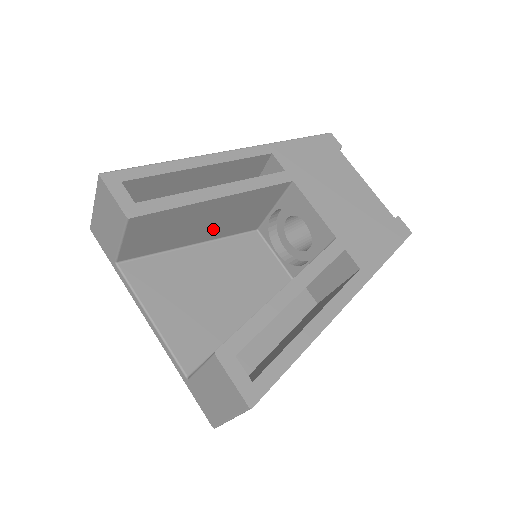
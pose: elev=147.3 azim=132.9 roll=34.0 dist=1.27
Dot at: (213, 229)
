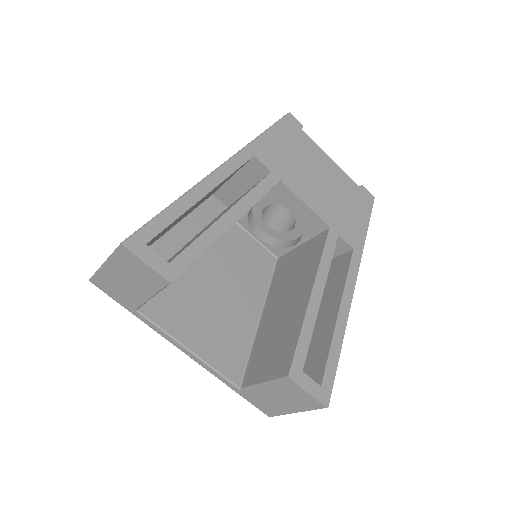
Dot at: occluded
